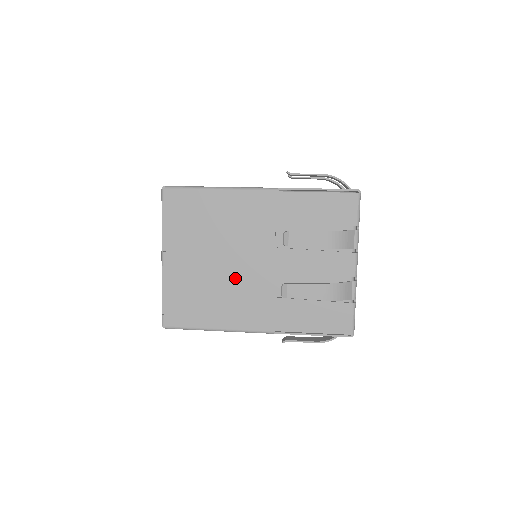
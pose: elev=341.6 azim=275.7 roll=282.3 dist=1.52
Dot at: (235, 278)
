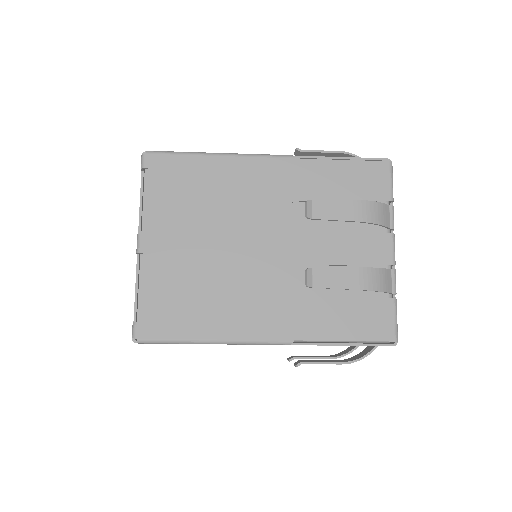
Dot at: (238, 268)
